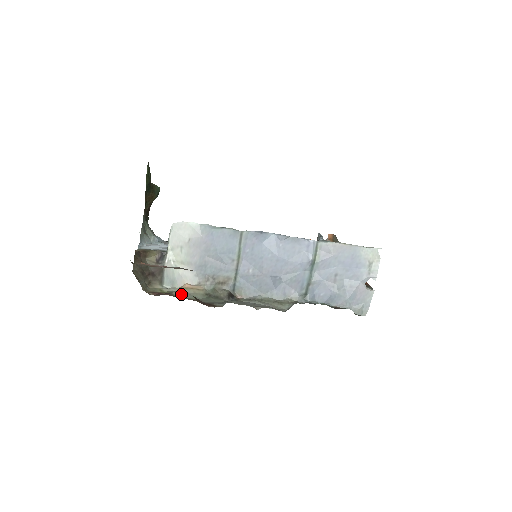
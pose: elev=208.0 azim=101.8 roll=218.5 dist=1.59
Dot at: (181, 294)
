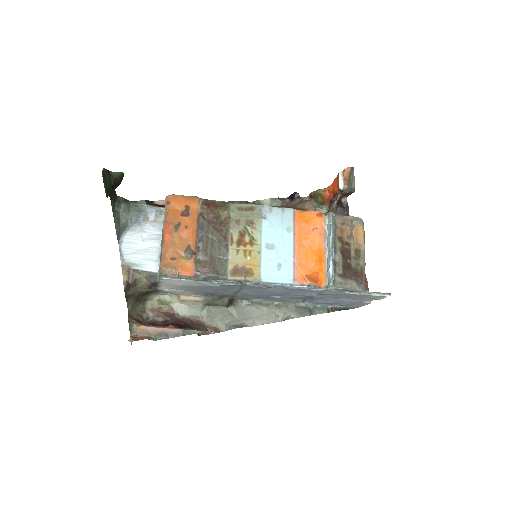
Dot at: (180, 308)
